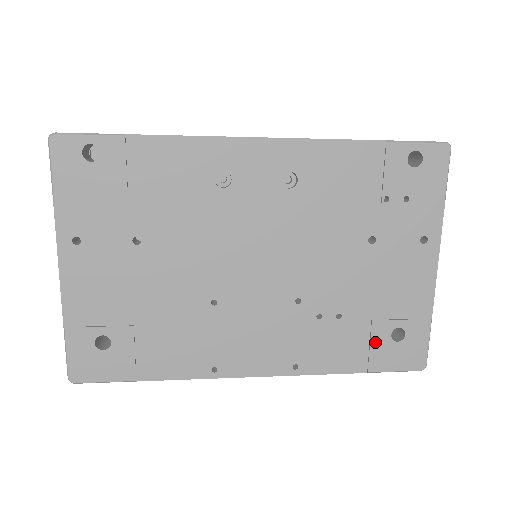
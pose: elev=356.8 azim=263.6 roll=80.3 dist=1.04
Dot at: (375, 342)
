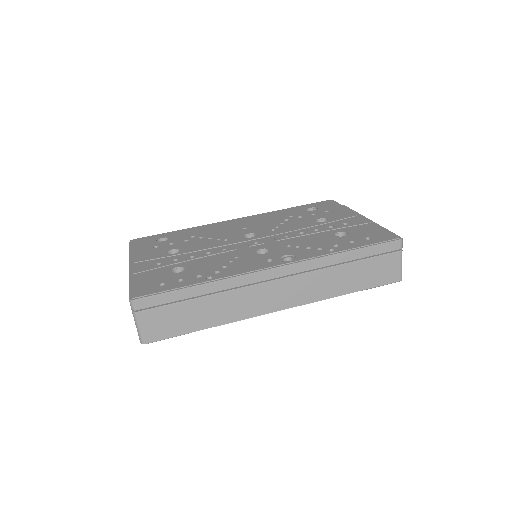
Dot at: occluded
